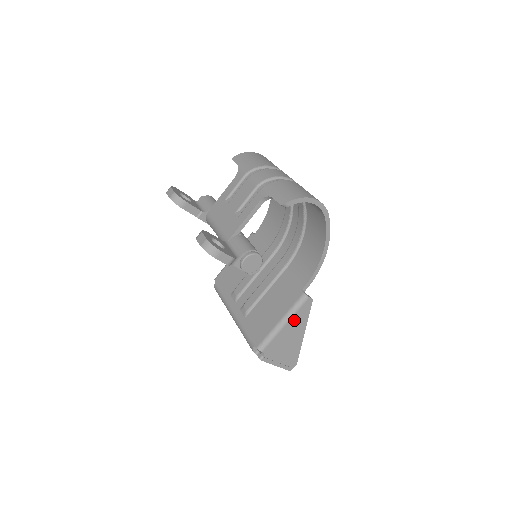
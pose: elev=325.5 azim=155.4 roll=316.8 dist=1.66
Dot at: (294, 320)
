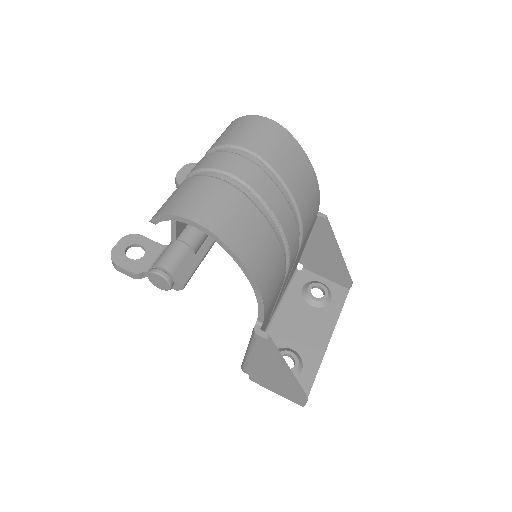
Dot at: (259, 354)
